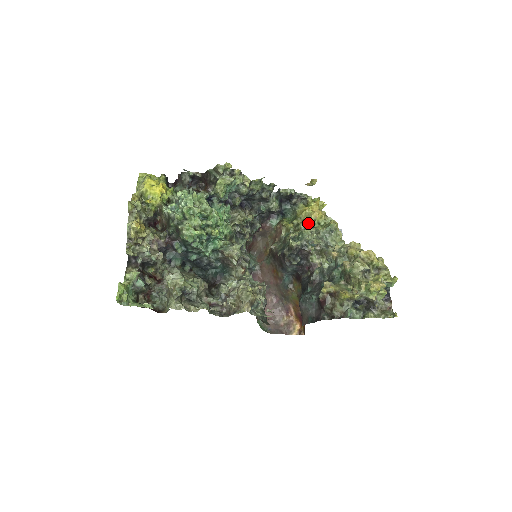
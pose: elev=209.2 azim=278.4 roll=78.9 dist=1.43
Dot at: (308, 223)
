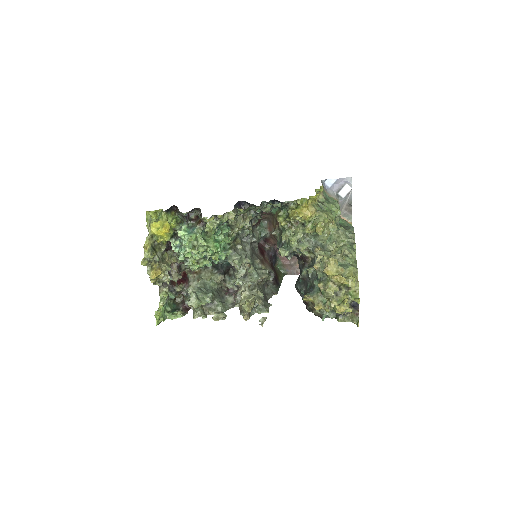
Dot at: occluded
